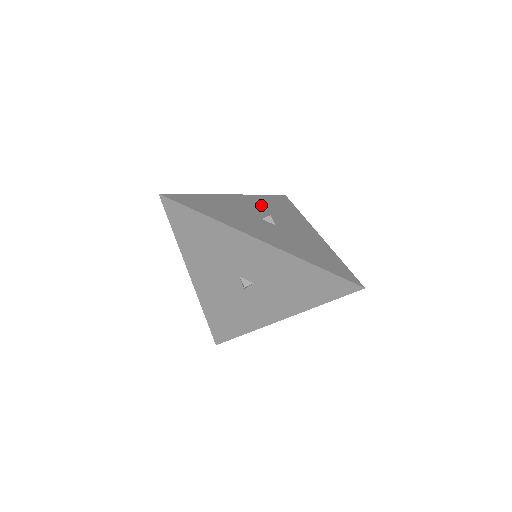
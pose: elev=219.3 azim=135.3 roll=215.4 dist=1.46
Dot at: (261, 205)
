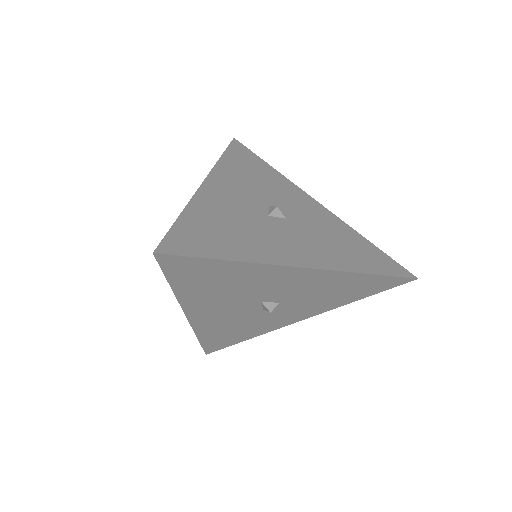
Dot at: (241, 182)
